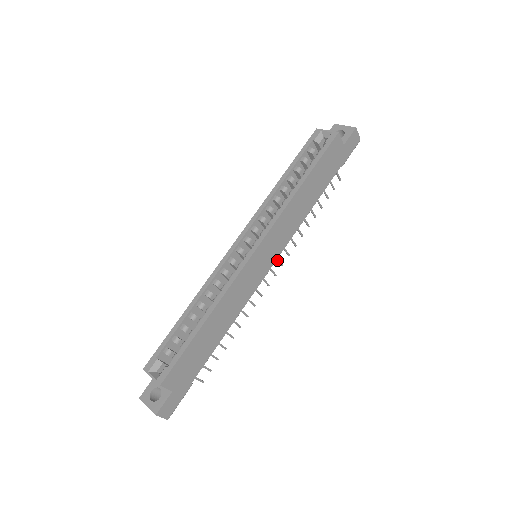
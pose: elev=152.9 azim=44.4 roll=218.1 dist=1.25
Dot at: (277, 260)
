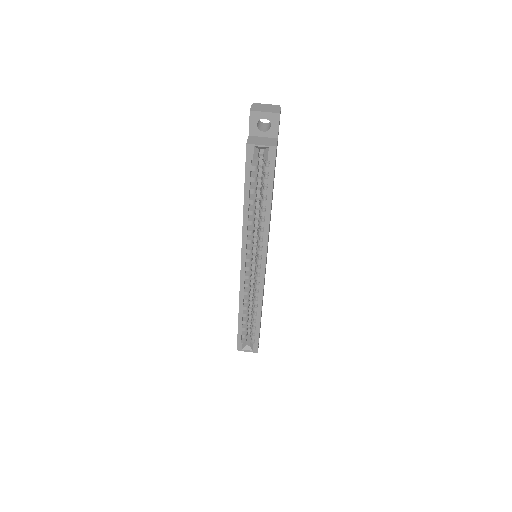
Dot at: occluded
